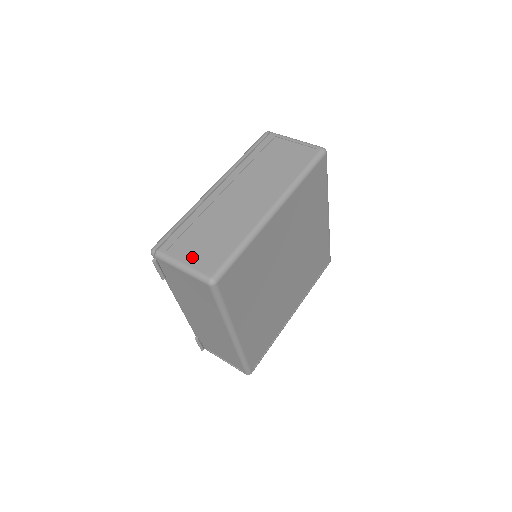
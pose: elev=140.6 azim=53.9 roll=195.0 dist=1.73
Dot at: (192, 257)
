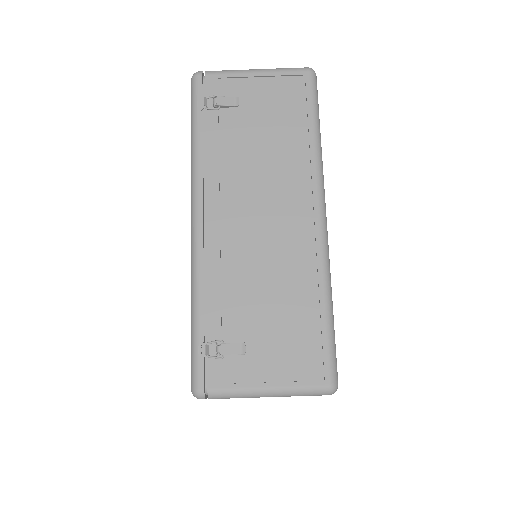
Dot at: occluded
